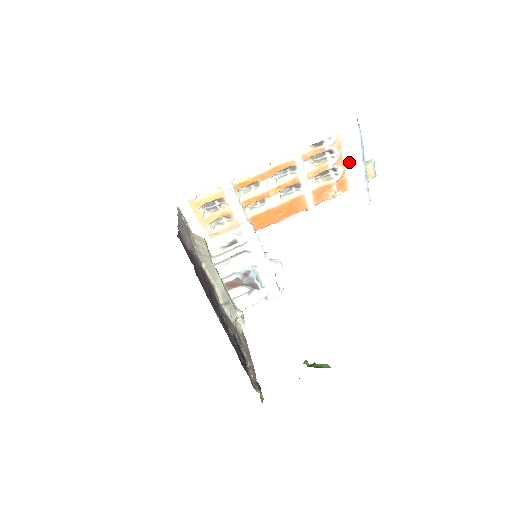
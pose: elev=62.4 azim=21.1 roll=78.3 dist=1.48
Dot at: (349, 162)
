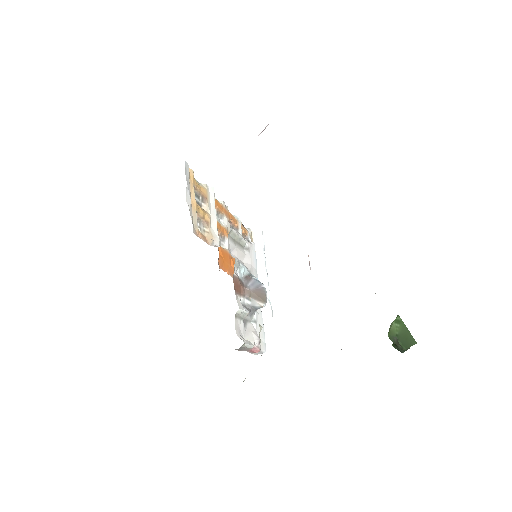
Dot at: (258, 261)
